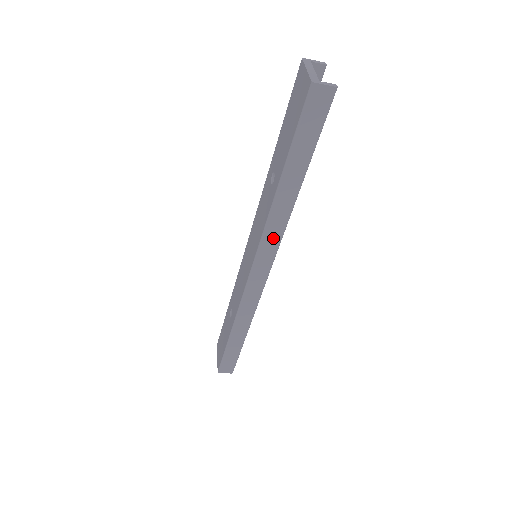
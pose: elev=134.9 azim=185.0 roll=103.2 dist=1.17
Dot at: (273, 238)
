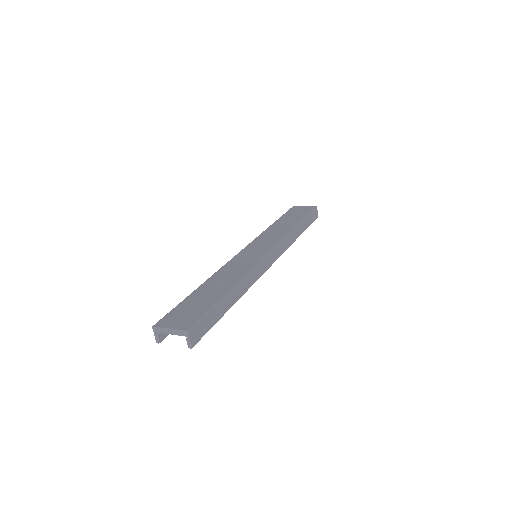
Dot at: (284, 246)
